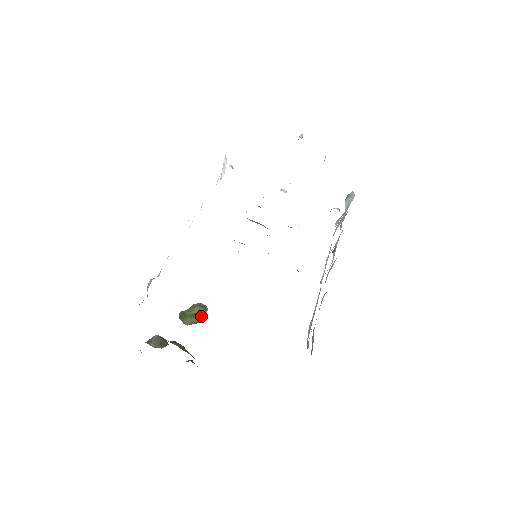
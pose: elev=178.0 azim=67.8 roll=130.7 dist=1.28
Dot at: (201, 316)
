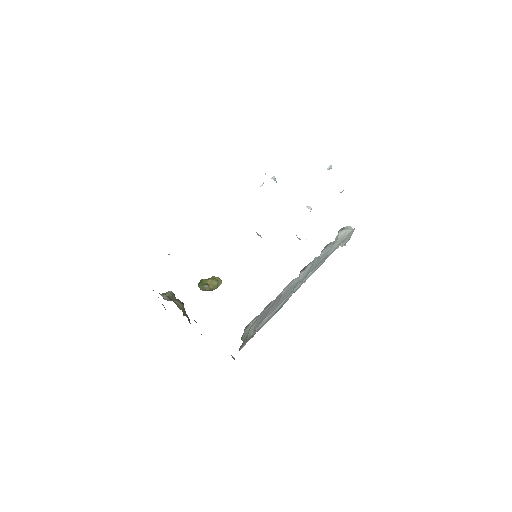
Dot at: (212, 287)
